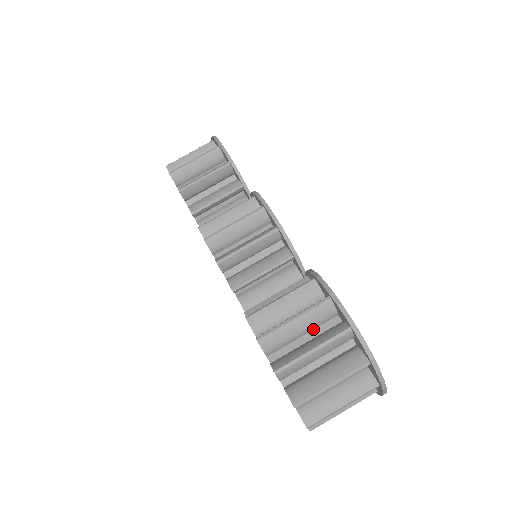
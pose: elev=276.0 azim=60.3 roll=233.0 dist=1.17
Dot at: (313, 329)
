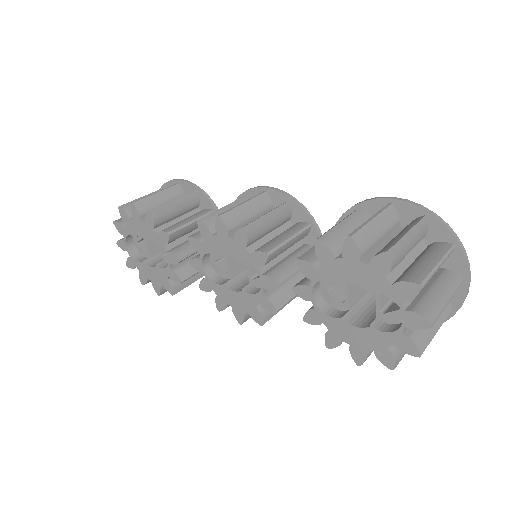
Dot at: (386, 237)
